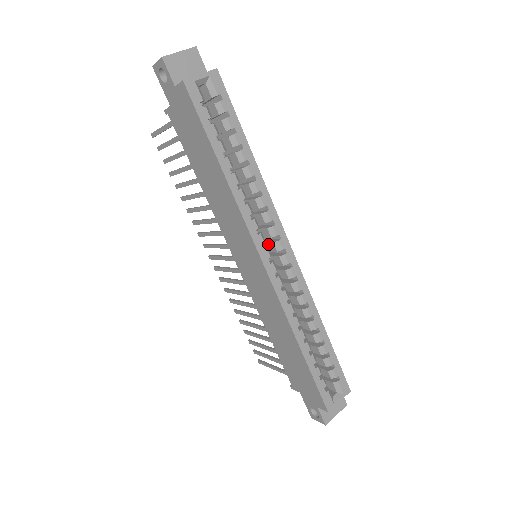
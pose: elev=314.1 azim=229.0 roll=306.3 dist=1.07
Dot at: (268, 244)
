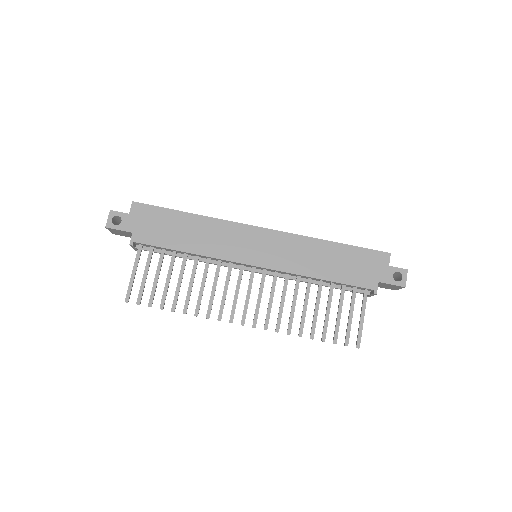
Dot at: occluded
